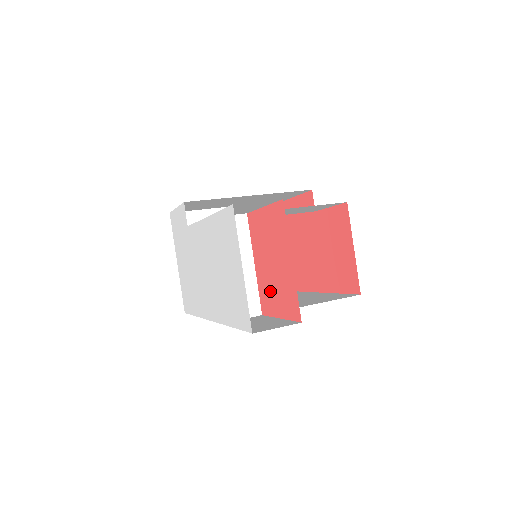
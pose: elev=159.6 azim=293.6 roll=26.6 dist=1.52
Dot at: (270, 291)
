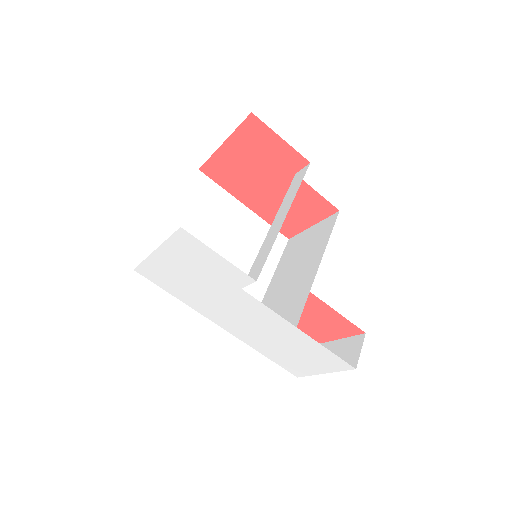
Dot at: occluded
